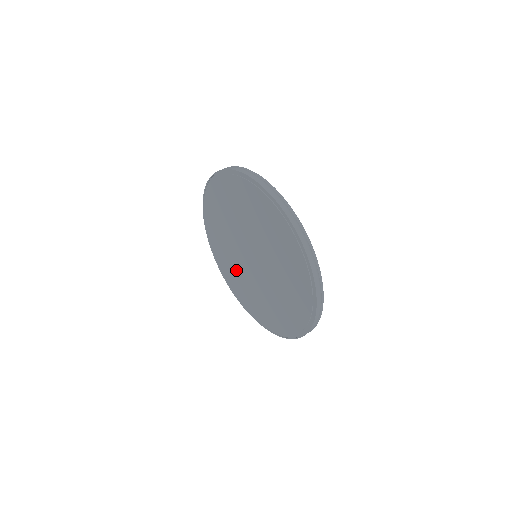
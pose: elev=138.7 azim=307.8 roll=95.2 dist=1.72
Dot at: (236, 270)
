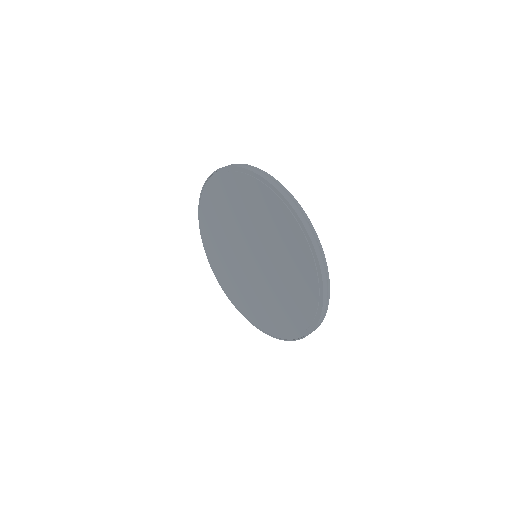
Dot at: (257, 299)
